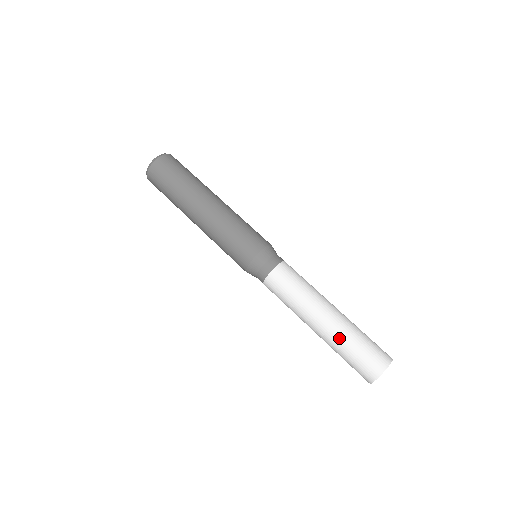
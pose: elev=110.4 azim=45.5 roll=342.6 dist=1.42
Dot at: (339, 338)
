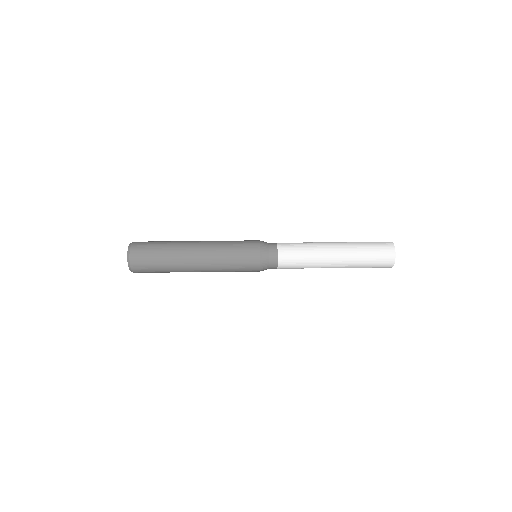
Dot at: (354, 252)
